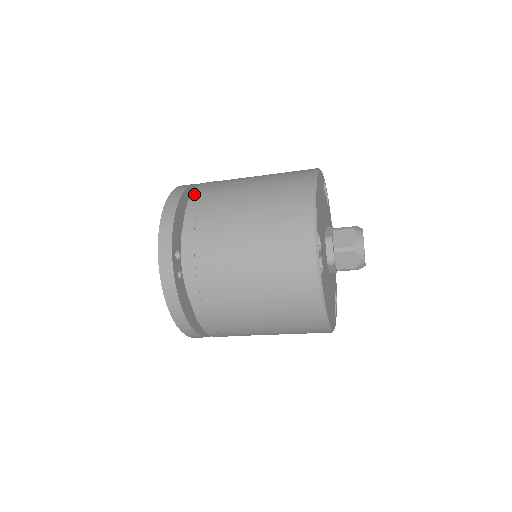
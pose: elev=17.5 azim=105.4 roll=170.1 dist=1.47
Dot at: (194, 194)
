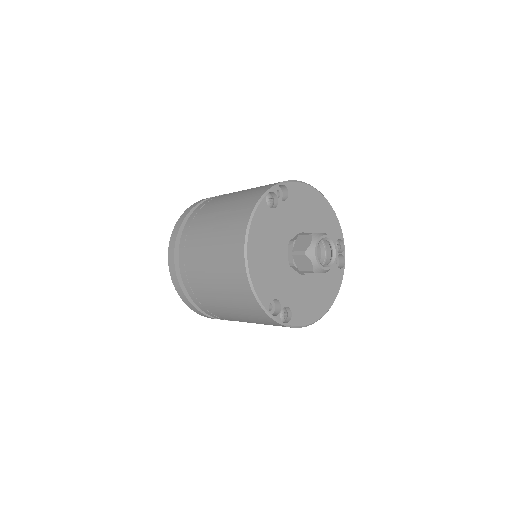
Dot at: (181, 266)
